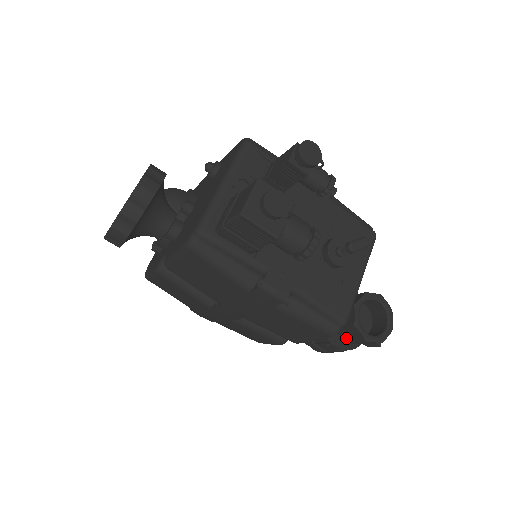
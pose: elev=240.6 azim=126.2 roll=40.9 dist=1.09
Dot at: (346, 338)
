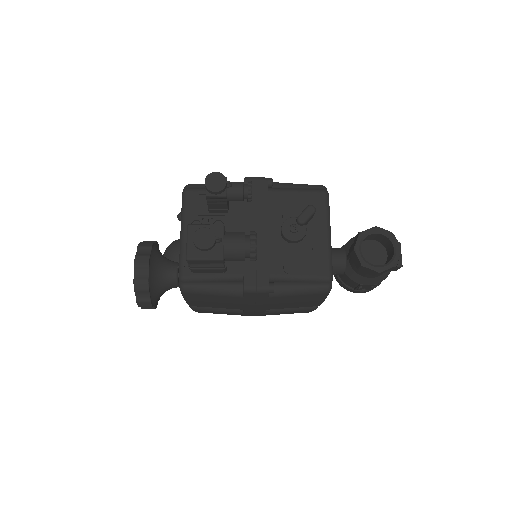
Dot at: (368, 276)
